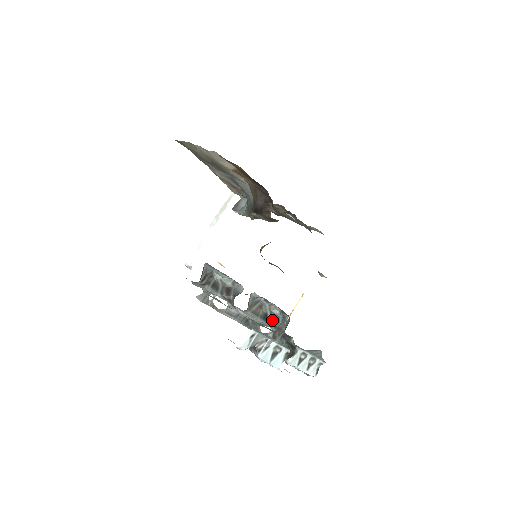
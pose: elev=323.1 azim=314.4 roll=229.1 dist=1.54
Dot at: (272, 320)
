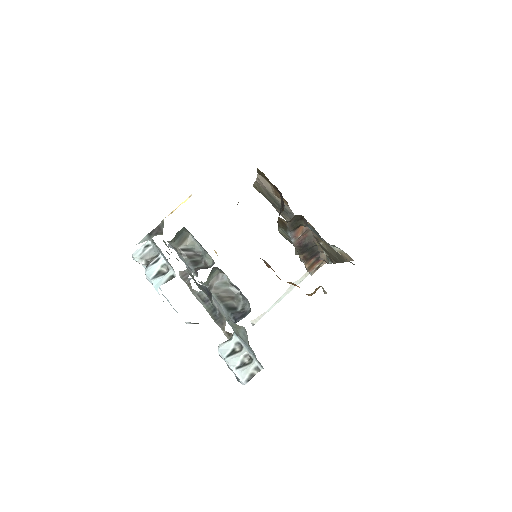
Dot at: (236, 313)
